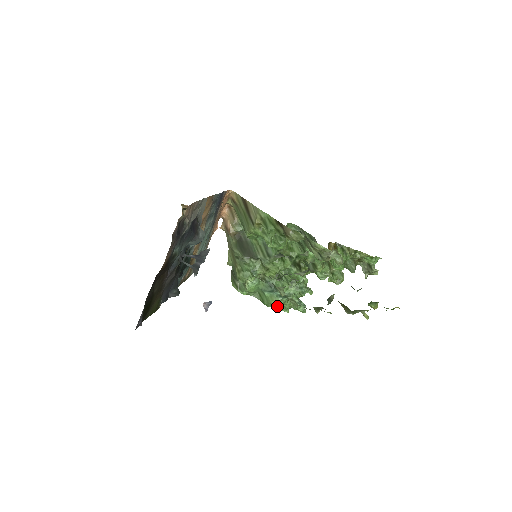
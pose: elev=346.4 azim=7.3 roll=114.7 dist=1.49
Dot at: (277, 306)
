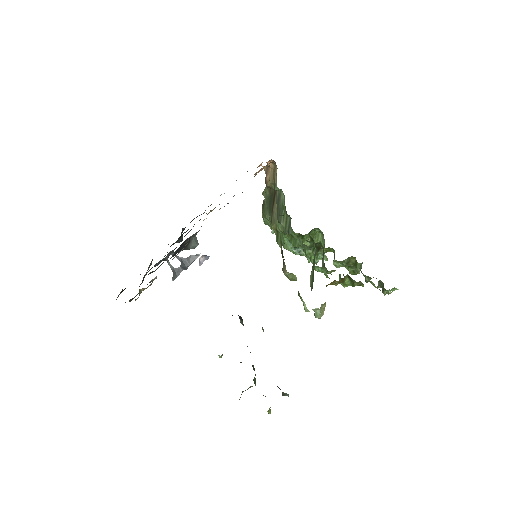
Dot at: occluded
